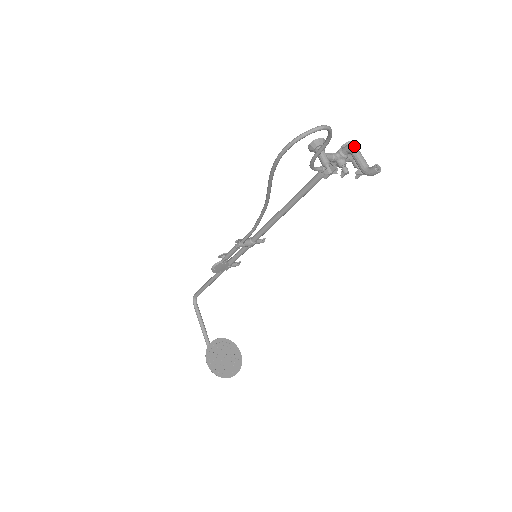
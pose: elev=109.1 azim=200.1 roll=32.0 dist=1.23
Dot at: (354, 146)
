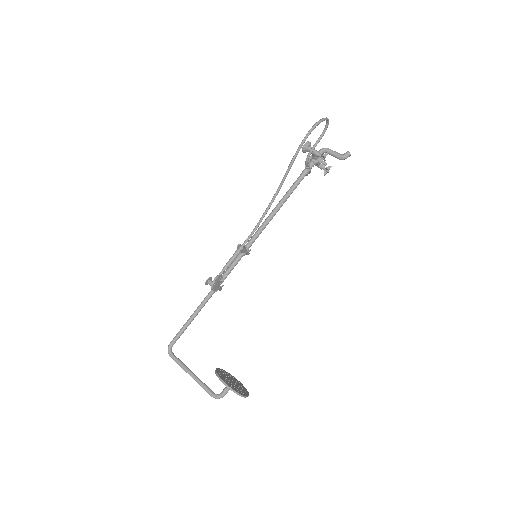
Dot at: (326, 148)
